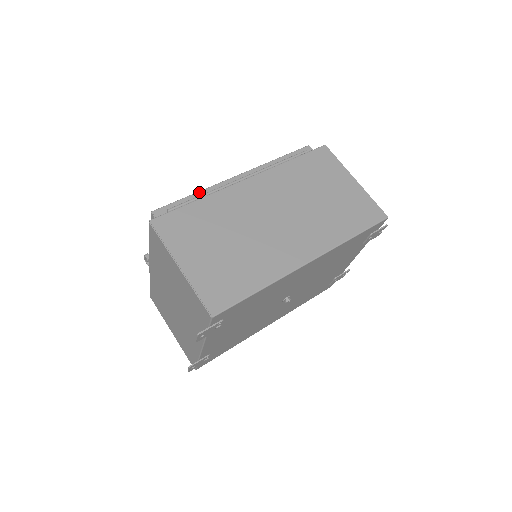
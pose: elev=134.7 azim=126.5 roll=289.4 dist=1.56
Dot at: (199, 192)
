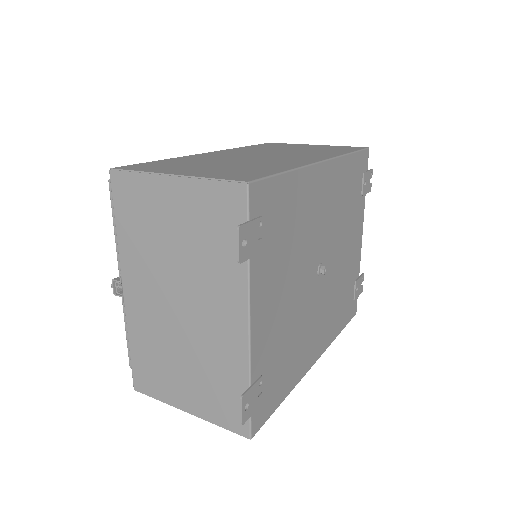
Dot at: occluded
